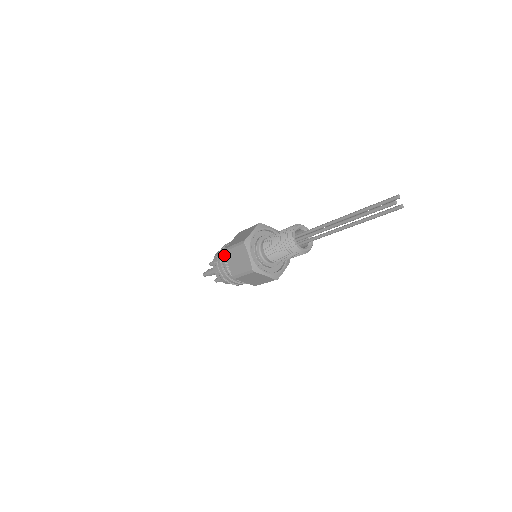
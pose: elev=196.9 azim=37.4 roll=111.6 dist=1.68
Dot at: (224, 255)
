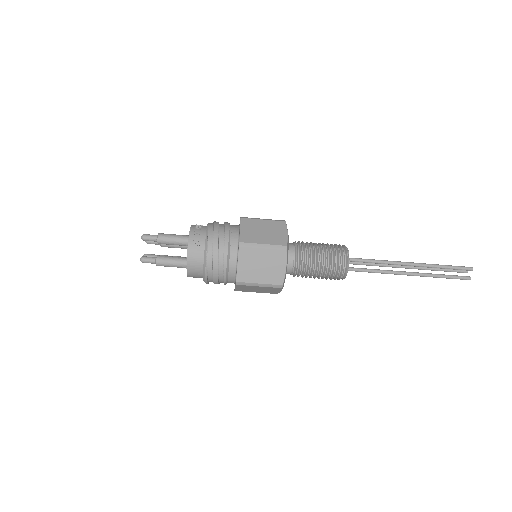
Dot at: (229, 223)
